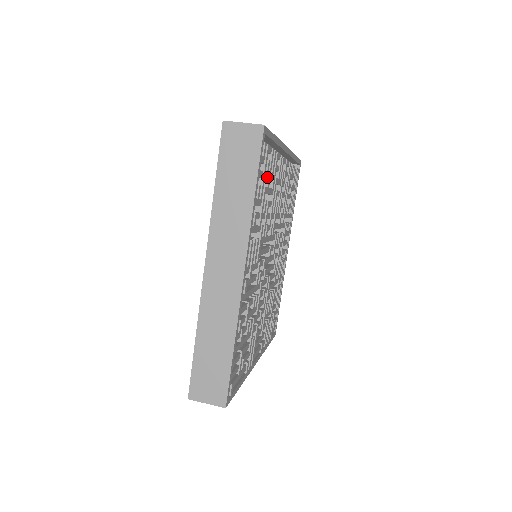
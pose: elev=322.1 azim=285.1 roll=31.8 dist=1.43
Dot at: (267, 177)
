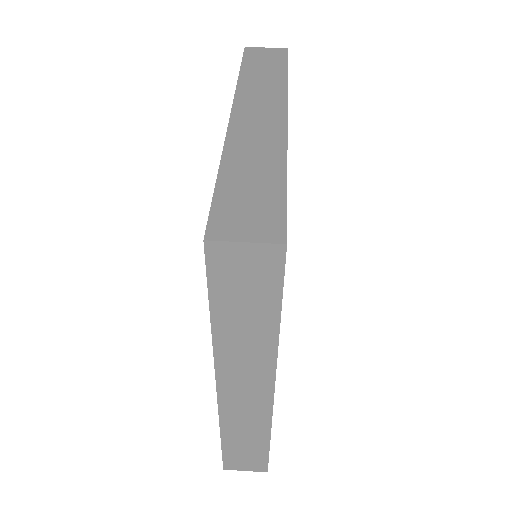
Dot at: occluded
